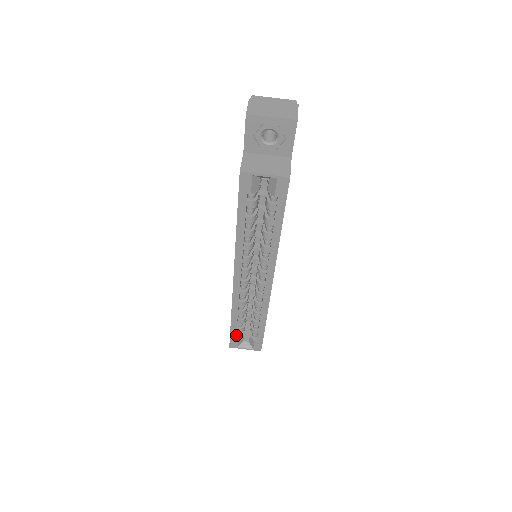
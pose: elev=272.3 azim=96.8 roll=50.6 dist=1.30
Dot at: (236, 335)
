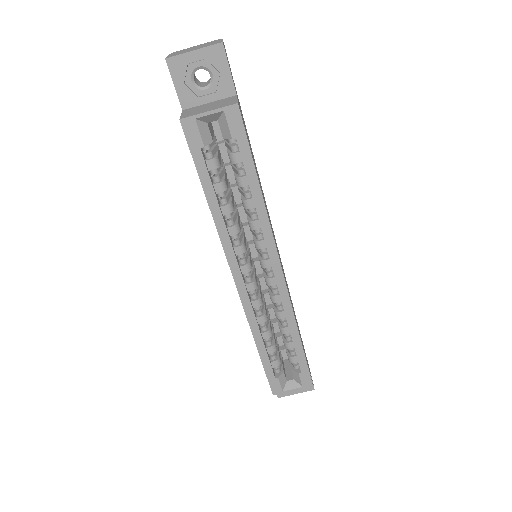
Dot at: (274, 374)
